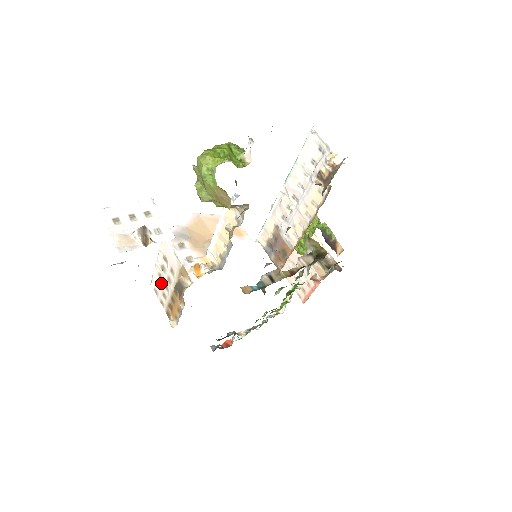
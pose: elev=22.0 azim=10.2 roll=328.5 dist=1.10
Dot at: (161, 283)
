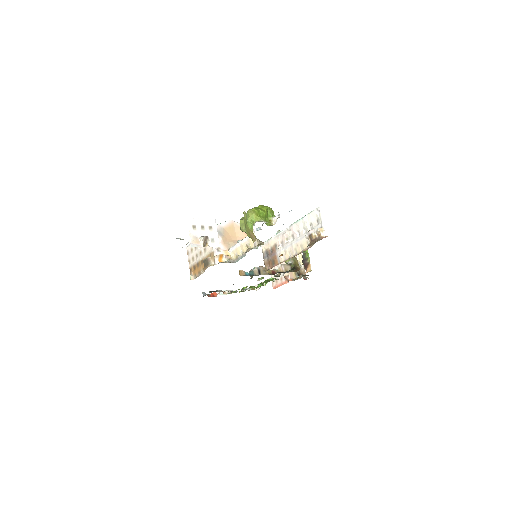
Dot at: (194, 251)
